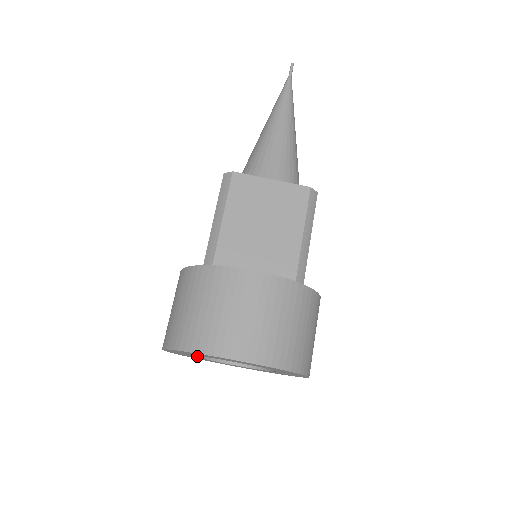
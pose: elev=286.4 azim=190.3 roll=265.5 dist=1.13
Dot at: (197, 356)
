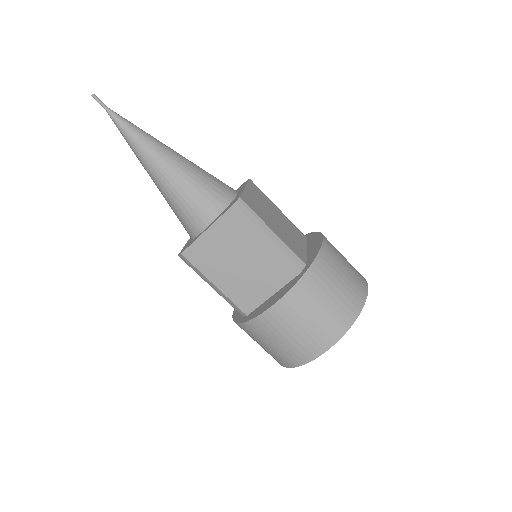
Dot at: occluded
